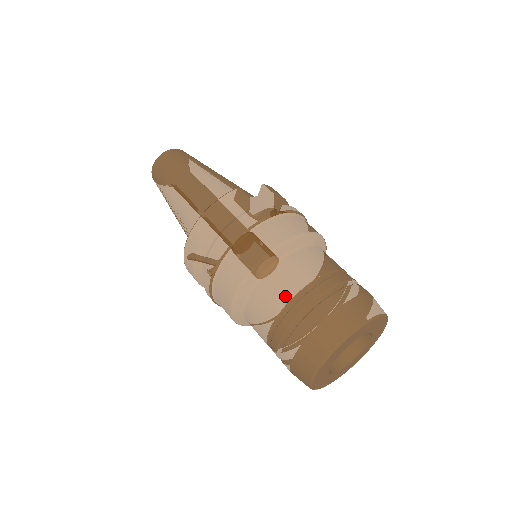
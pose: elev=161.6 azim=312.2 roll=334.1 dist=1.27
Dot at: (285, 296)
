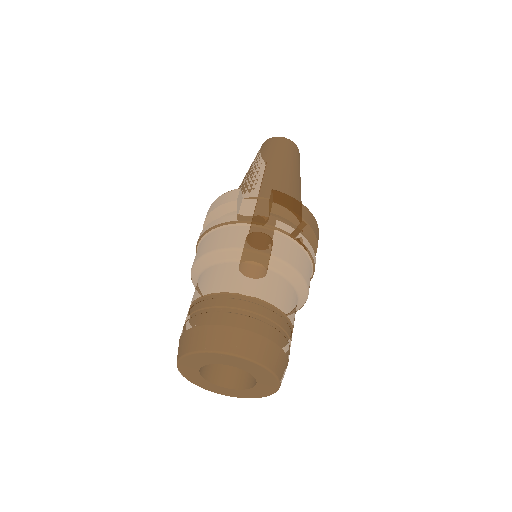
Dot at: (195, 296)
